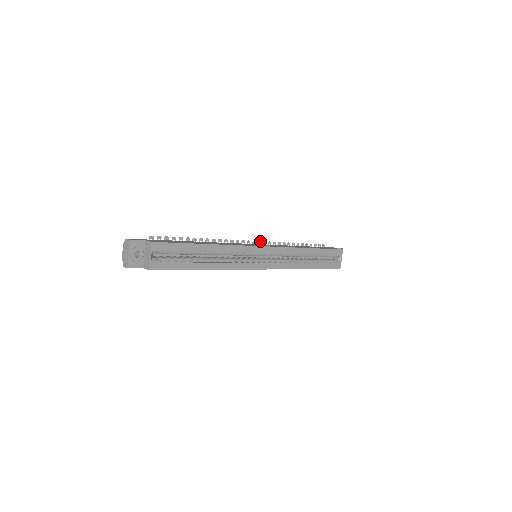
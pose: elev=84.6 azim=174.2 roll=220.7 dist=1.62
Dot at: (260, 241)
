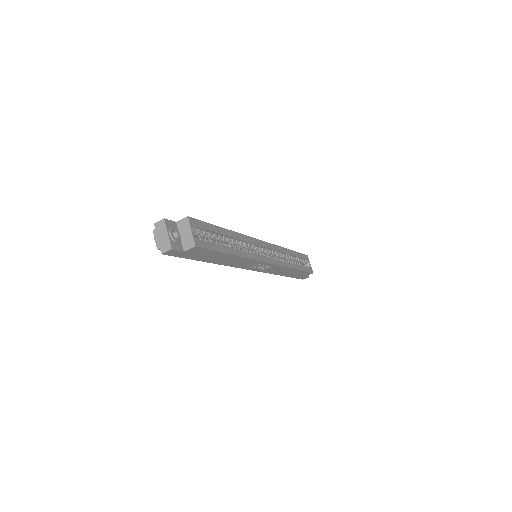
Dot at: occluded
